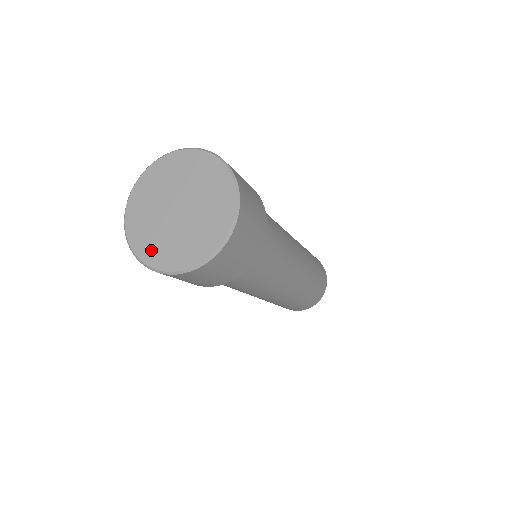
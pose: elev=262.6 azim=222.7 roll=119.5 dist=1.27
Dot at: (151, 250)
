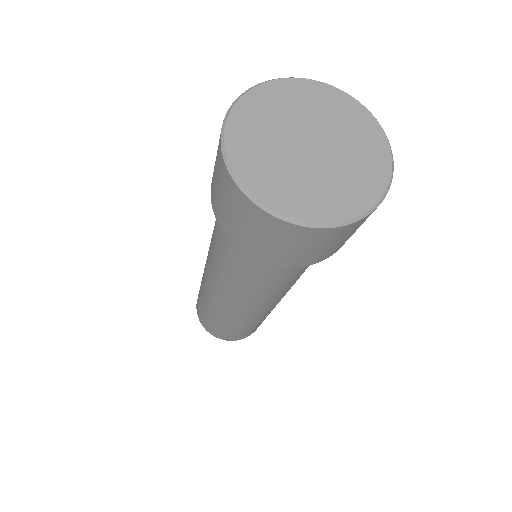
Dot at: (262, 179)
